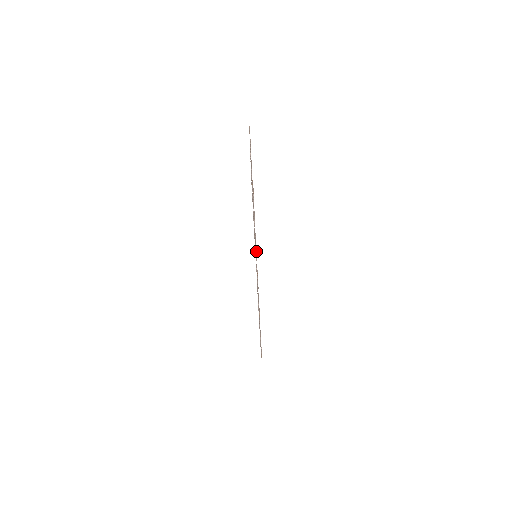
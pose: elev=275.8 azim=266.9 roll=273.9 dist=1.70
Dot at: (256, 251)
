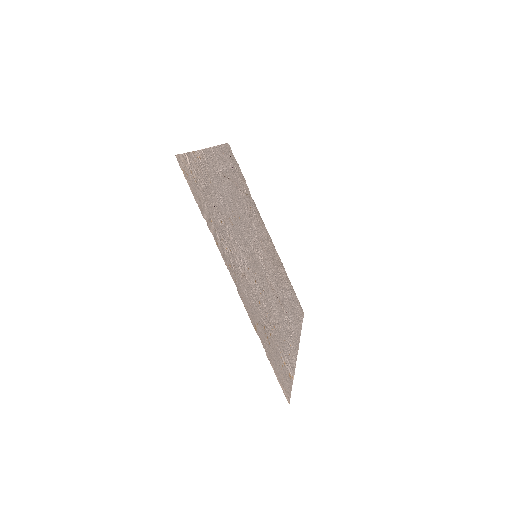
Dot at: (250, 272)
